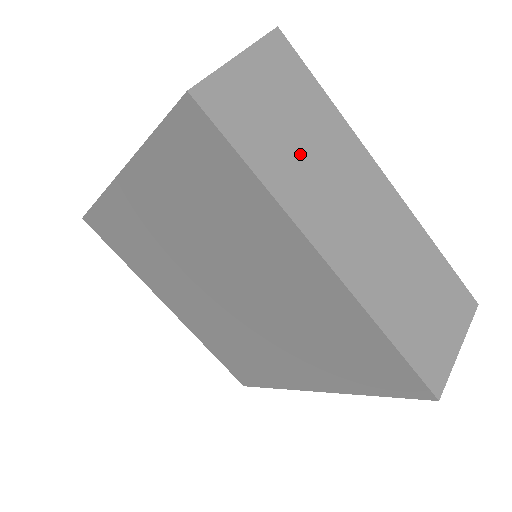
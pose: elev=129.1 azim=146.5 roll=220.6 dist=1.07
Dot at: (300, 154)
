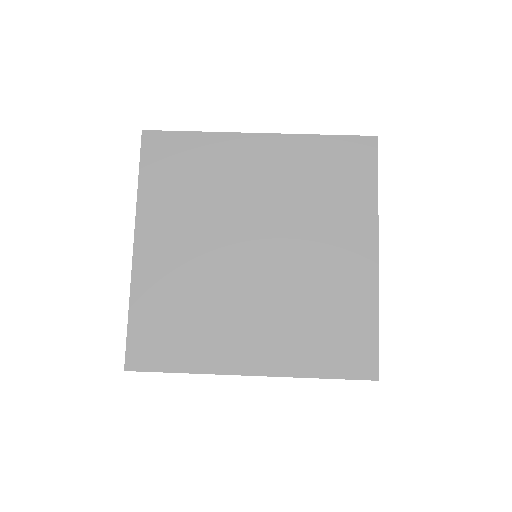
Dot at: occluded
